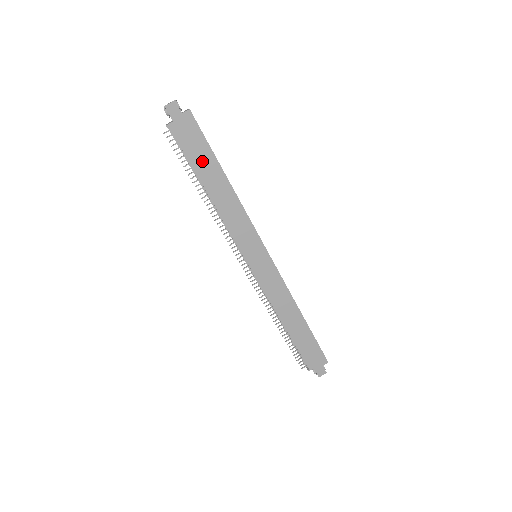
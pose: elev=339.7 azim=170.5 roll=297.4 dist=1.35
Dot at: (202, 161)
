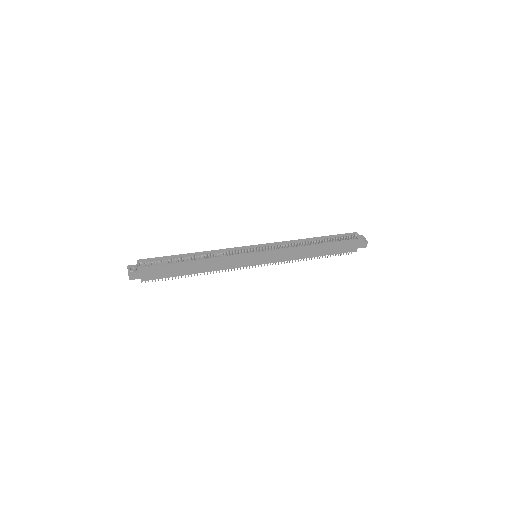
Dot at: (175, 271)
